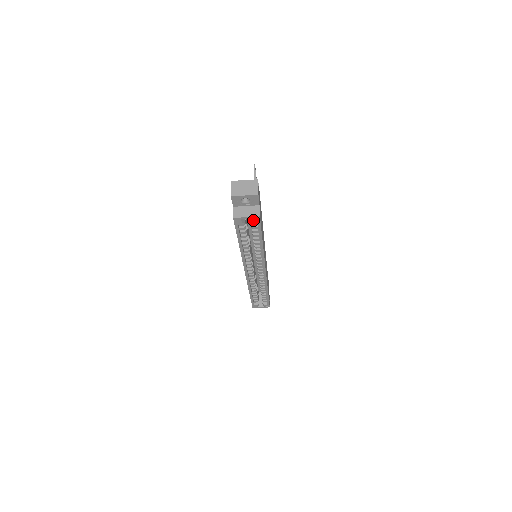
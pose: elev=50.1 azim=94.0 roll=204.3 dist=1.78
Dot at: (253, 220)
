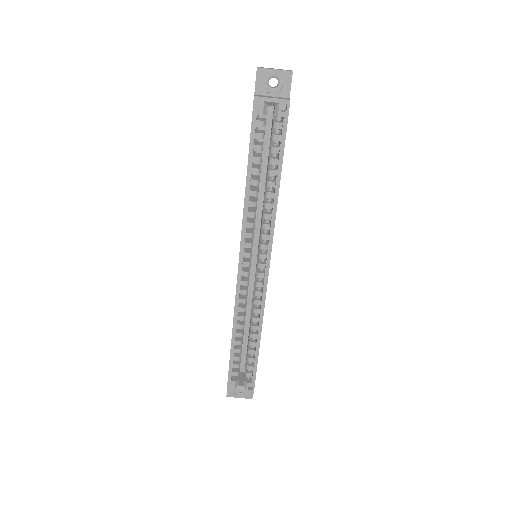
Dot at: (279, 109)
